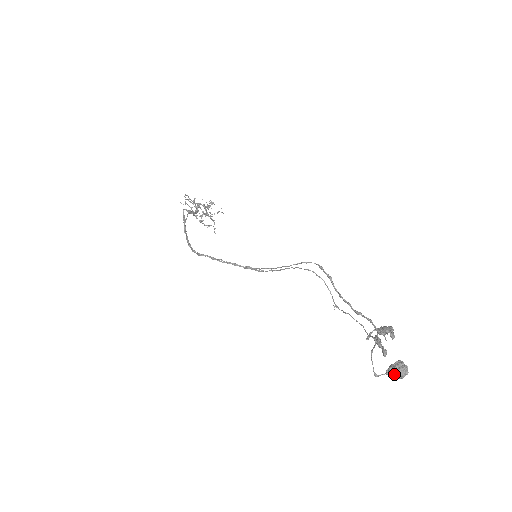
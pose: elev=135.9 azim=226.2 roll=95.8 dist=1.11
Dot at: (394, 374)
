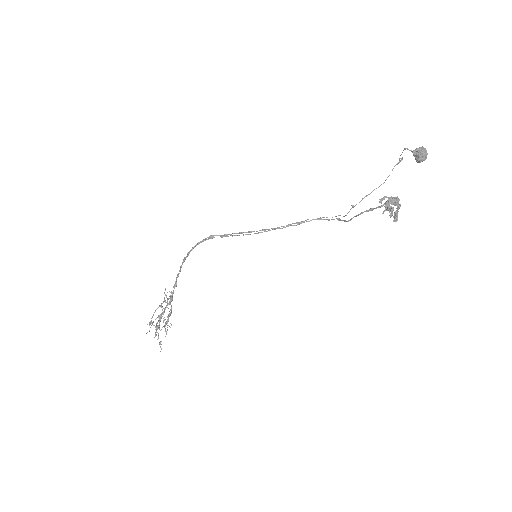
Dot at: (420, 147)
